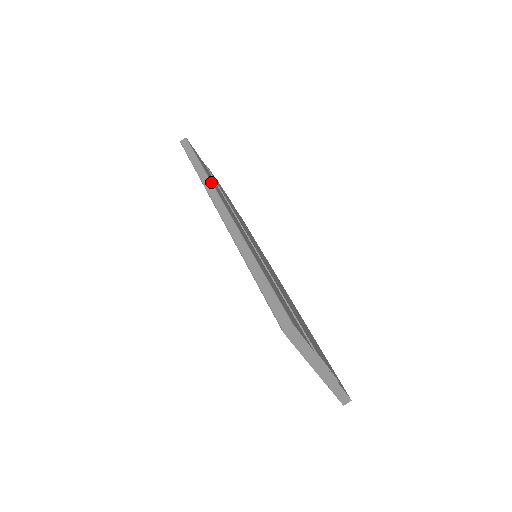
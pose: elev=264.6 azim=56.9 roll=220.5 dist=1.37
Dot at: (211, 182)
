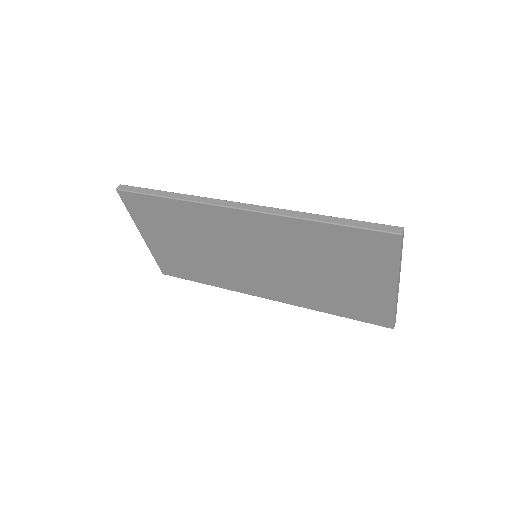
Dot at: (202, 197)
